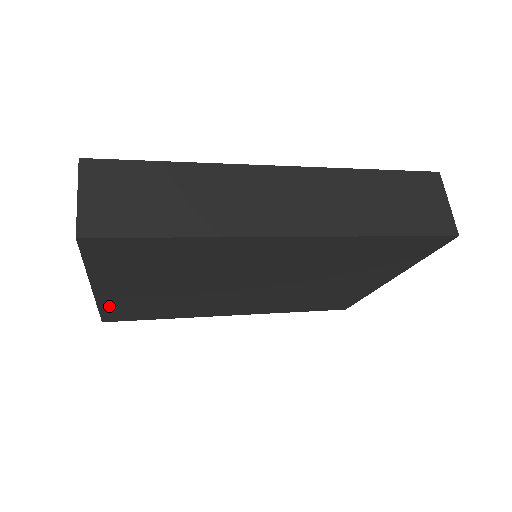
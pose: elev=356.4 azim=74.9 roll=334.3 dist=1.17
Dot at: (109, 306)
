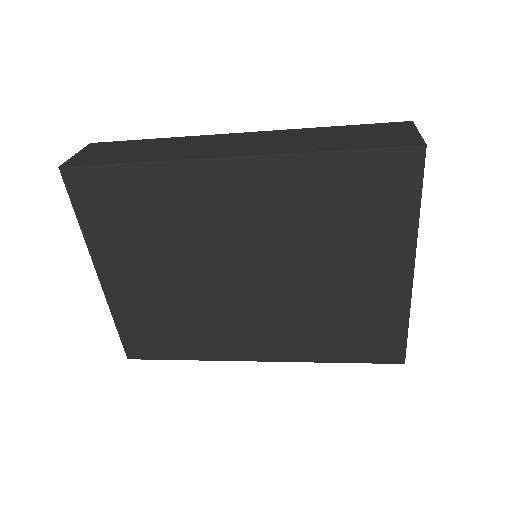
Dot at: (122, 316)
